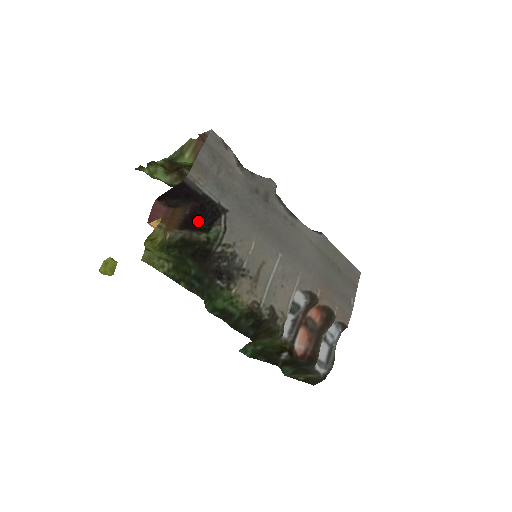
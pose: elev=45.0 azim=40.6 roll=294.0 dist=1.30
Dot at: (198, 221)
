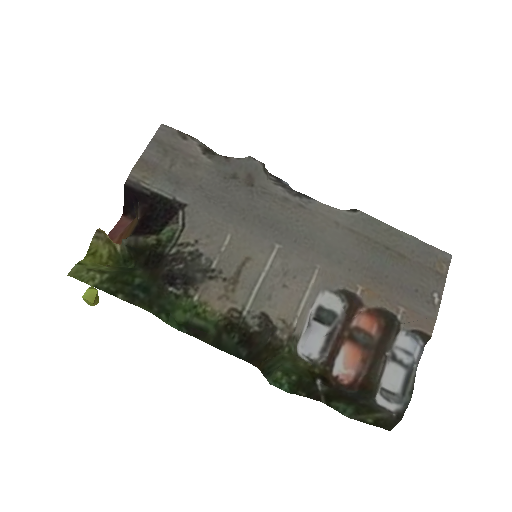
Dot at: (148, 224)
